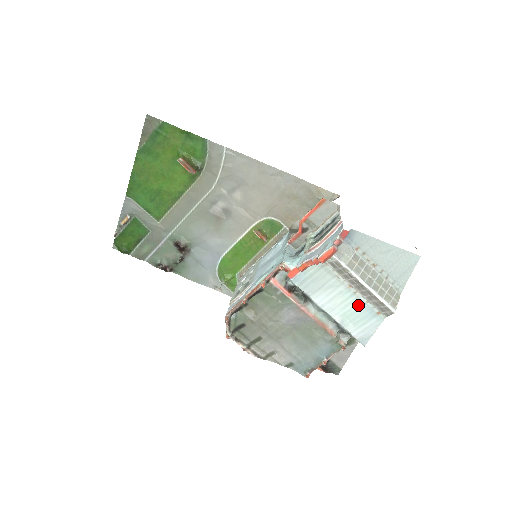
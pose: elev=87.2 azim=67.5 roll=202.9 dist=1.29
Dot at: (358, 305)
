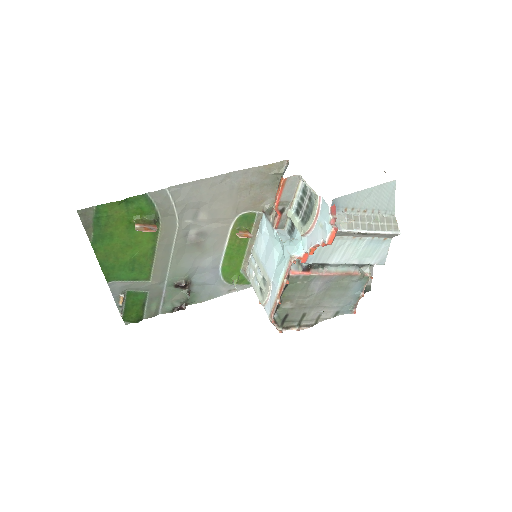
Dot at: (367, 244)
